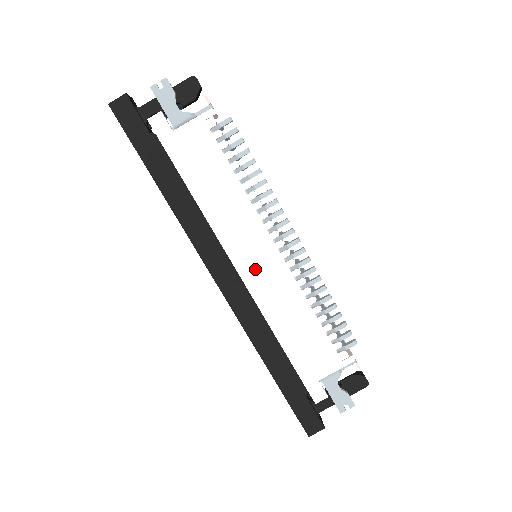
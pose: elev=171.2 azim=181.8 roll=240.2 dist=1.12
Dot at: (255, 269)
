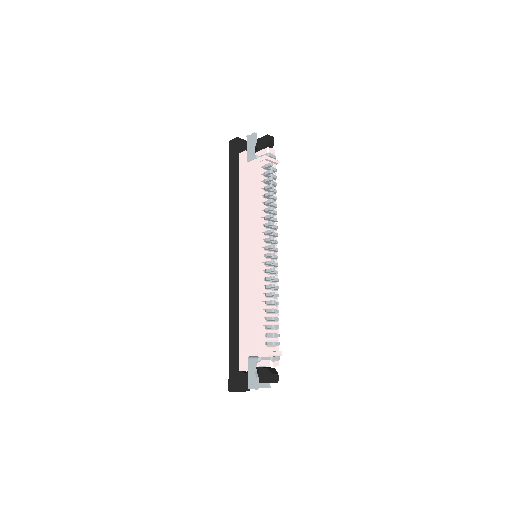
Dot at: (247, 262)
